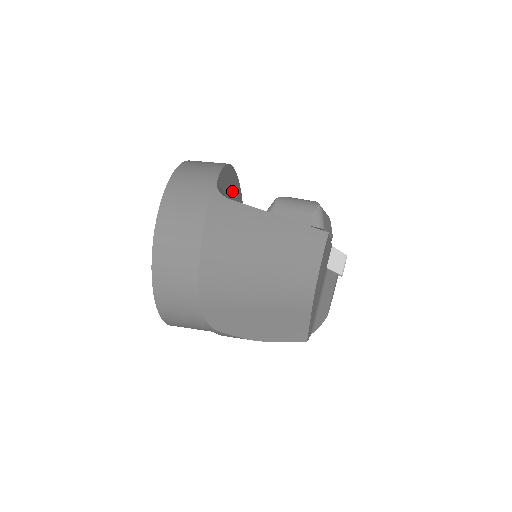
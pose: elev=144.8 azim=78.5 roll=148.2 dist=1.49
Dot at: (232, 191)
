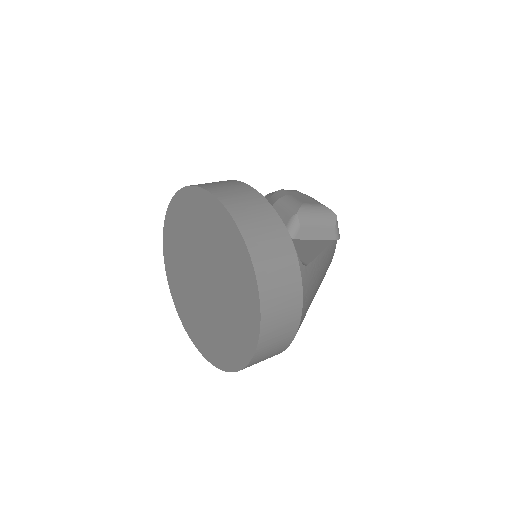
Dot at: occluded
